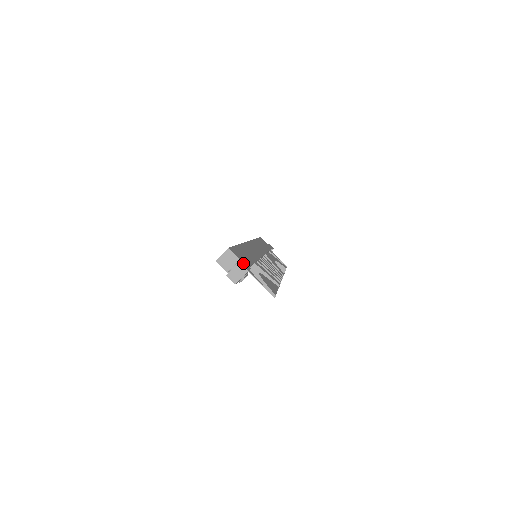
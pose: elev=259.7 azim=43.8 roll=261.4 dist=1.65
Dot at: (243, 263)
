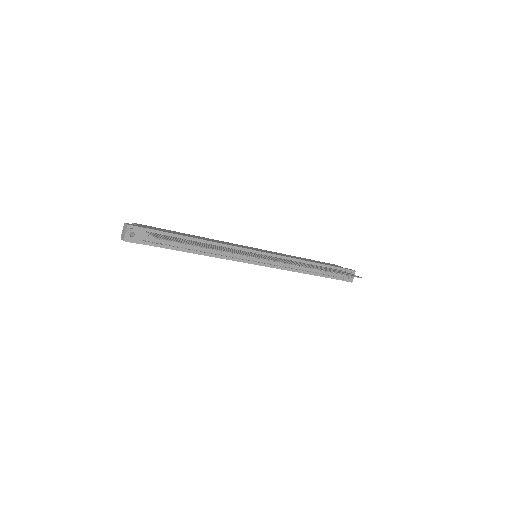
Dot at: (134, 225)
